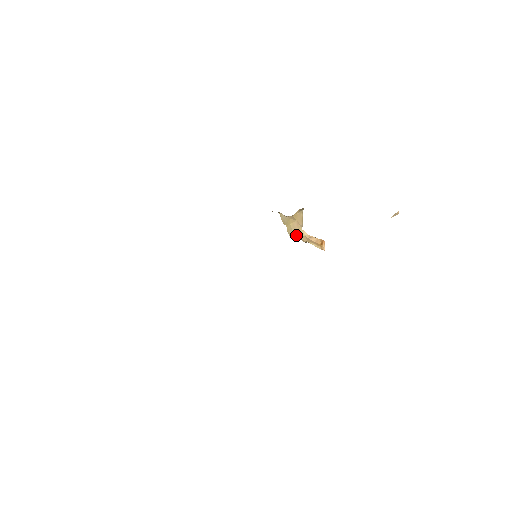
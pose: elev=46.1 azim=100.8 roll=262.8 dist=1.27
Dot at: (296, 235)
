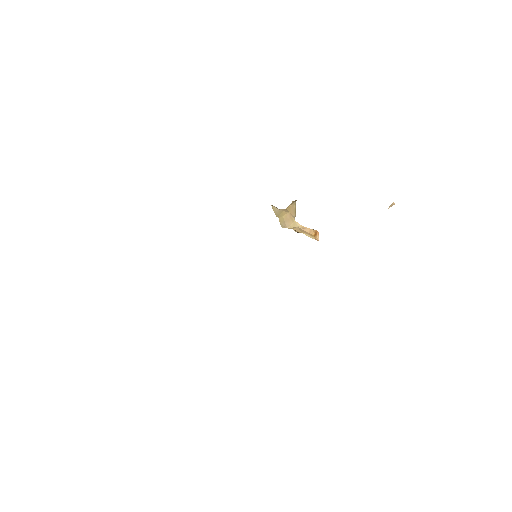
Dot at: (289, 226)
